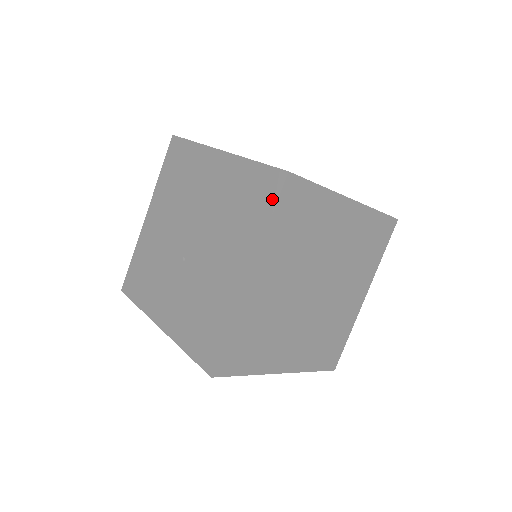
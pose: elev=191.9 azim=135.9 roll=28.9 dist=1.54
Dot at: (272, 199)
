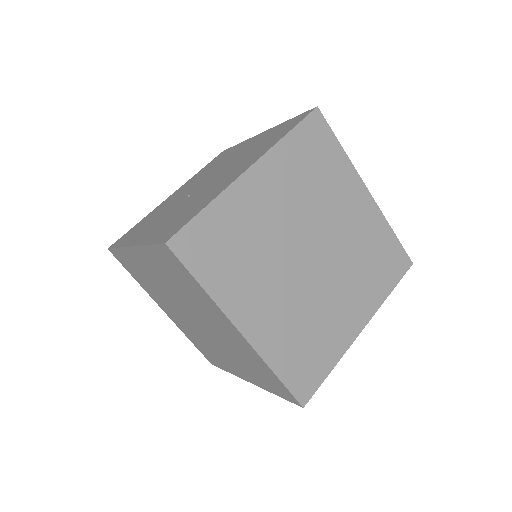
Dot at: (296, 123)
